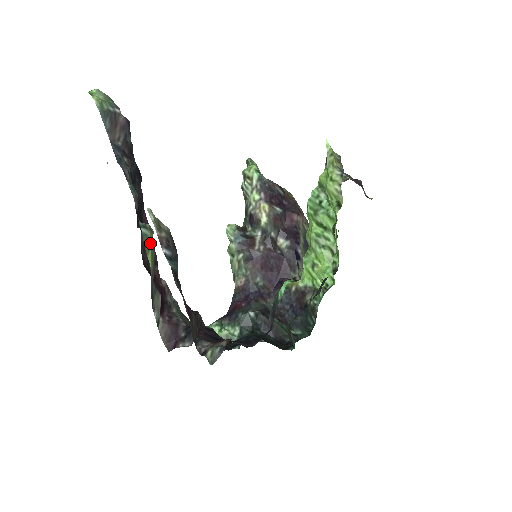
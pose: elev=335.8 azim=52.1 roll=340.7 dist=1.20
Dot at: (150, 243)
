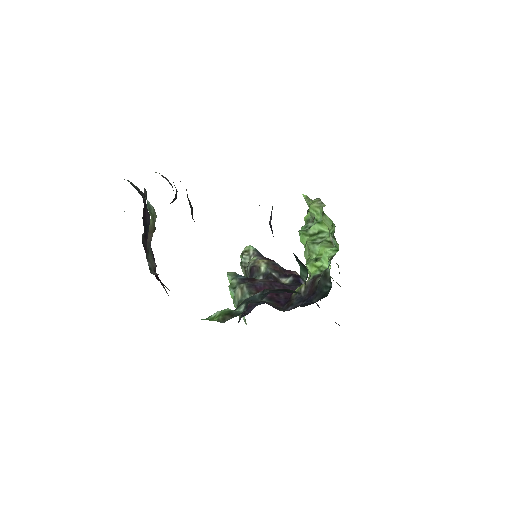
Dot at: (152, 214)
